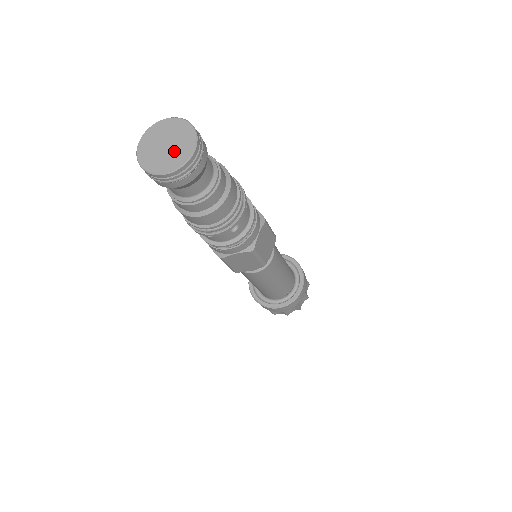
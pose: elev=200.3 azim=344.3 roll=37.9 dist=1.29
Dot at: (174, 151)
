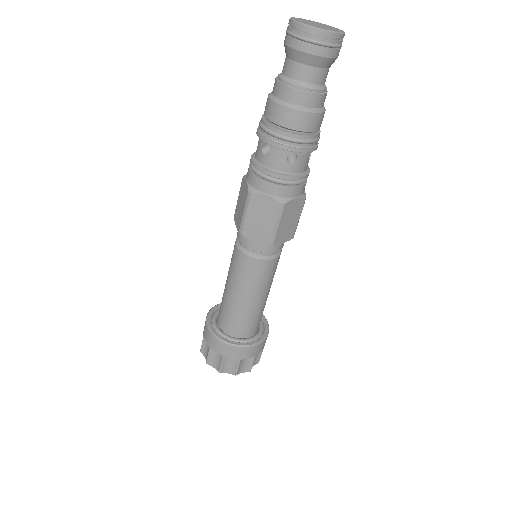
Dot at: (323, 27)
